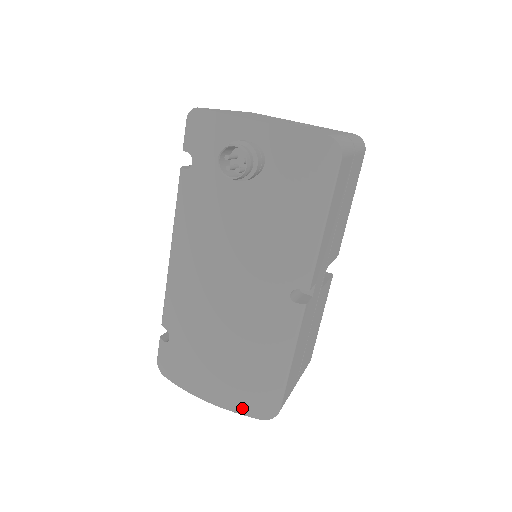
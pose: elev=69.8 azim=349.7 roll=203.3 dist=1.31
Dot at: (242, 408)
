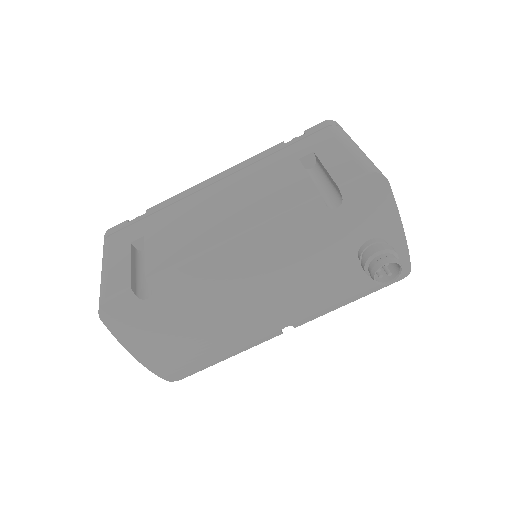
Dot at: (164, 373)
